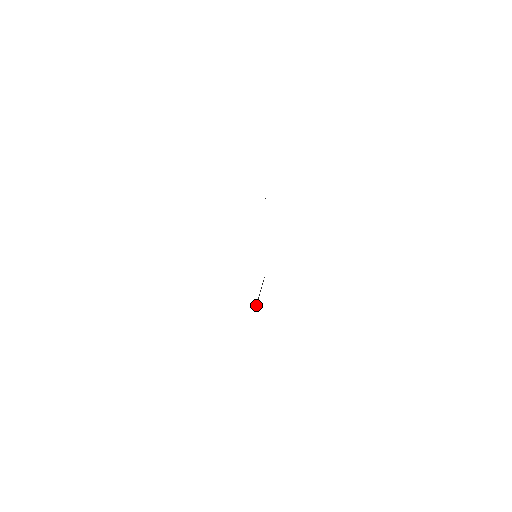
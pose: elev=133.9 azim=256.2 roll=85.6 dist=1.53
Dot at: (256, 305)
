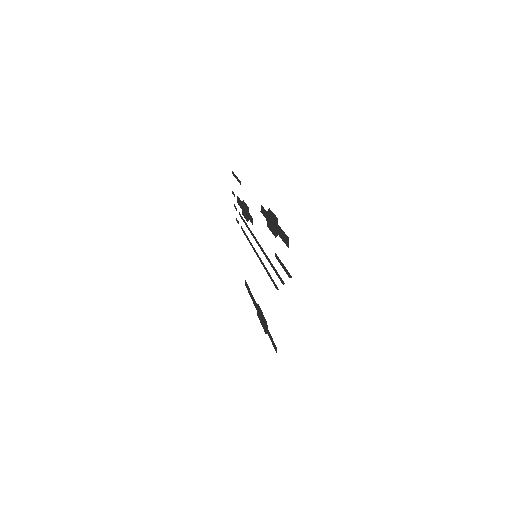
Dot at: (266, 325)
